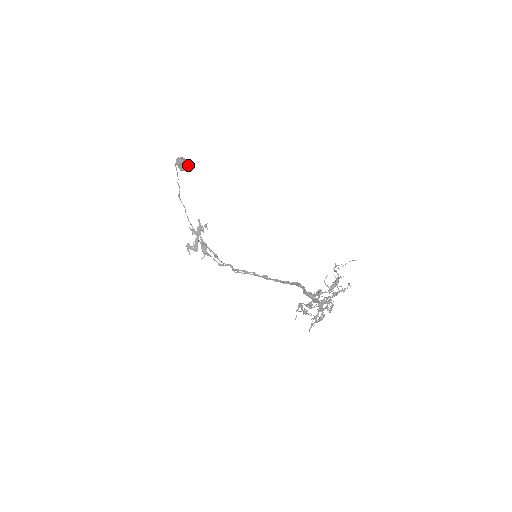
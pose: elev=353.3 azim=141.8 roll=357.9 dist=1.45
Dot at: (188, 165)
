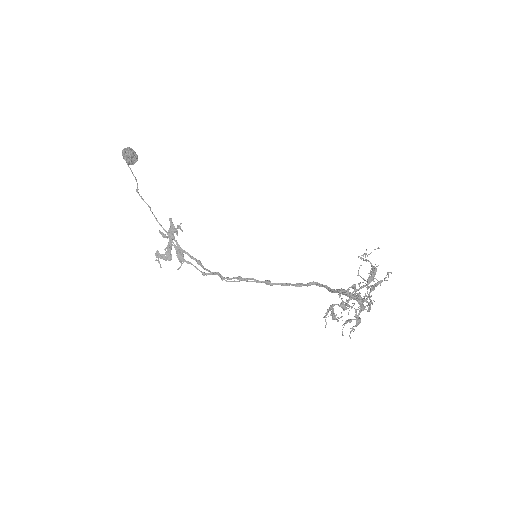
Dot at: (137, 157)
